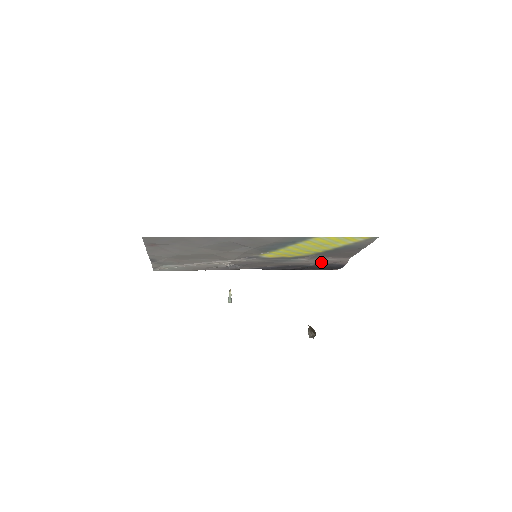
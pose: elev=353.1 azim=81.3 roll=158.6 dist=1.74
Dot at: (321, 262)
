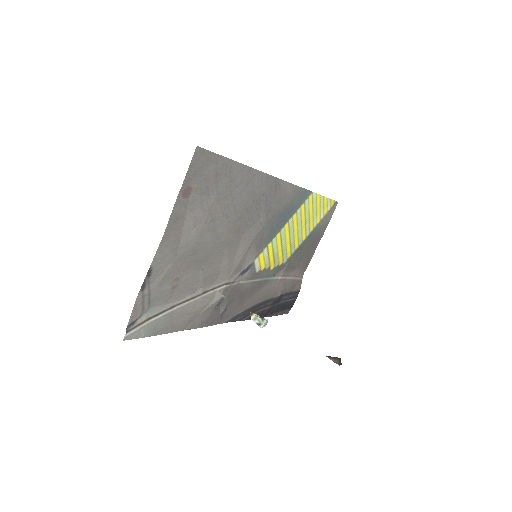
Dot at: (287, 285)
